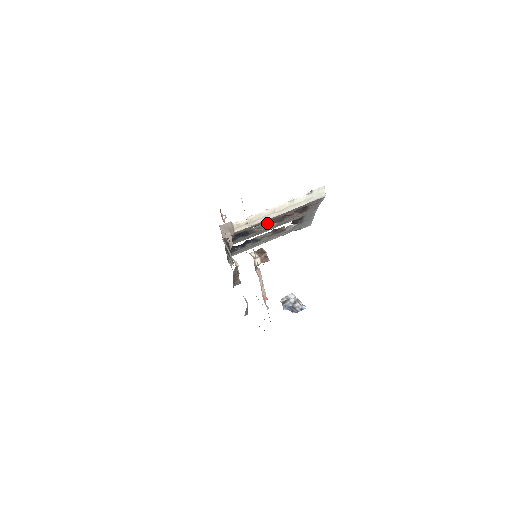
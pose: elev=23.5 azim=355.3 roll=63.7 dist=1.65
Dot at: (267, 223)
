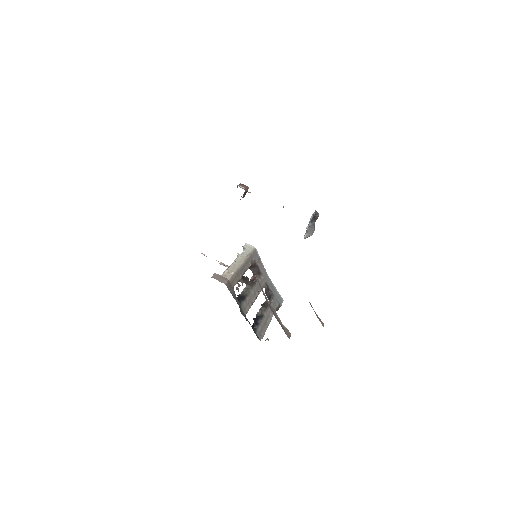
Dot at: (247, 287)
